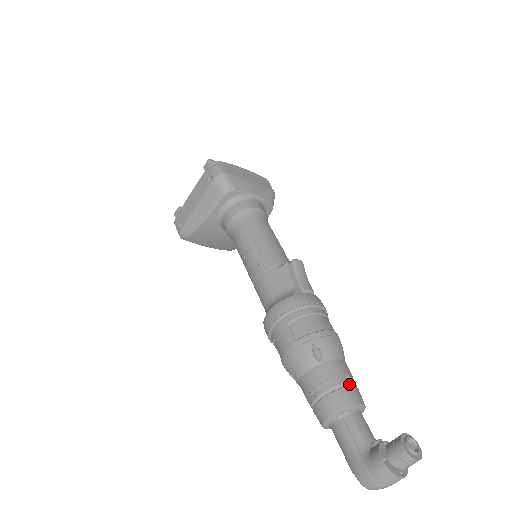
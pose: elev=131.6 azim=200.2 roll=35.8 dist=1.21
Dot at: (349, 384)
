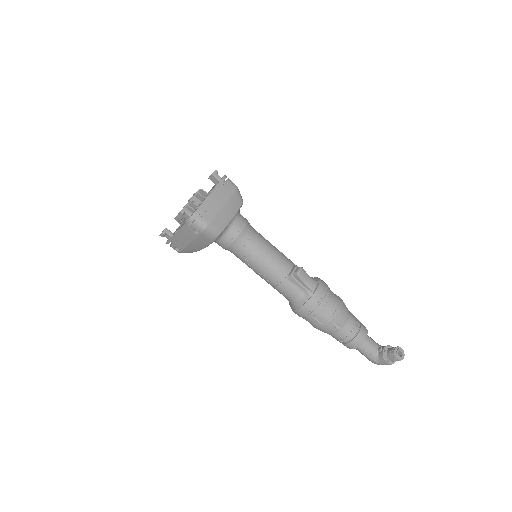
Dot at: (358, 330)
